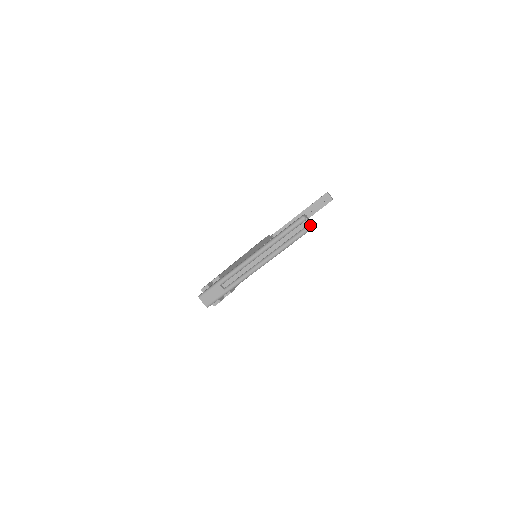
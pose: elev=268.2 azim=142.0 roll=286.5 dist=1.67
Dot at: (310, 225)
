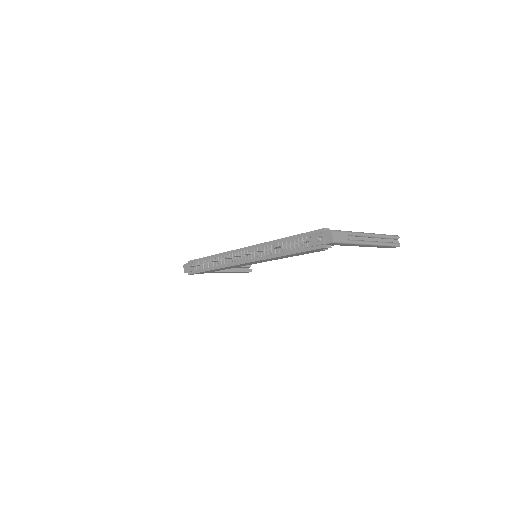
Dot at: occluded
